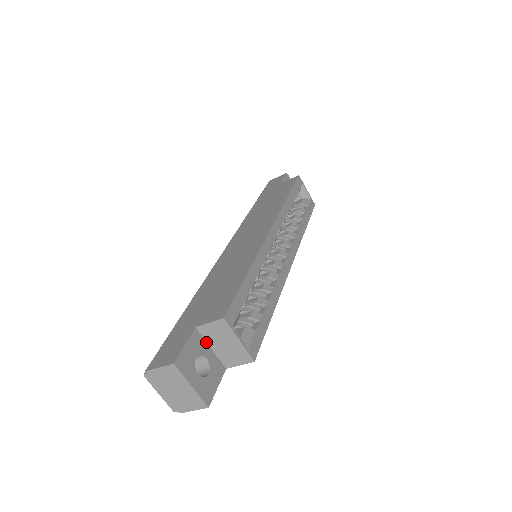
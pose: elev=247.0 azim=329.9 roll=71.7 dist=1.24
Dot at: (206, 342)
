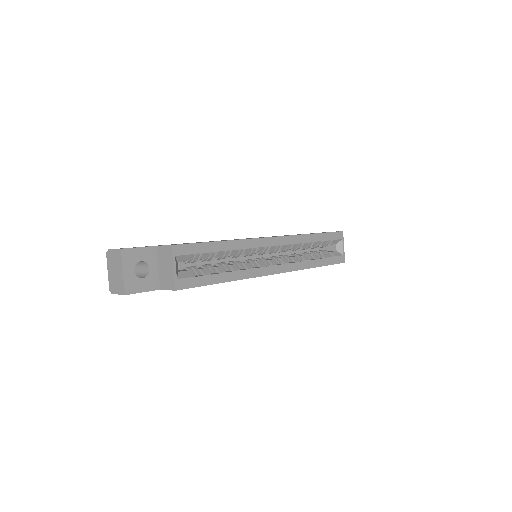
Dot at: (158, 261)
